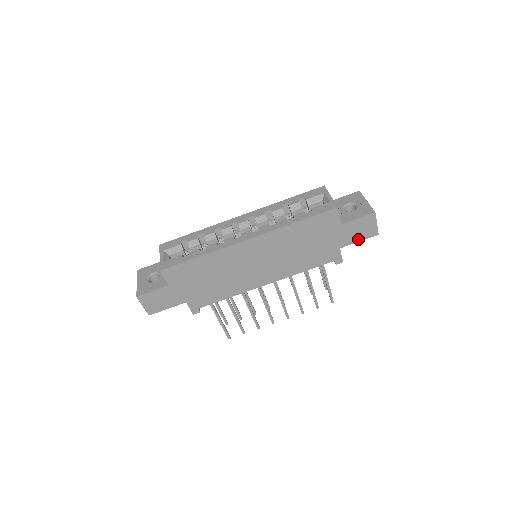
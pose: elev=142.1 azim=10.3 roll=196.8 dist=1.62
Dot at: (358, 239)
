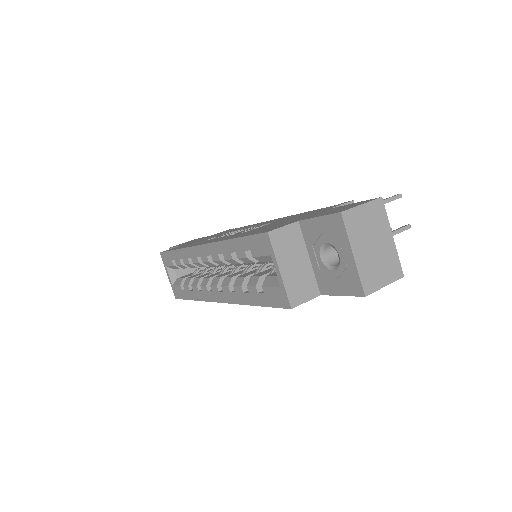
Dot at: occluded
